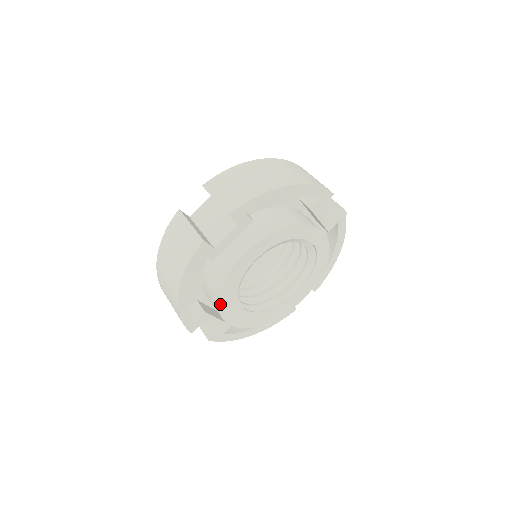
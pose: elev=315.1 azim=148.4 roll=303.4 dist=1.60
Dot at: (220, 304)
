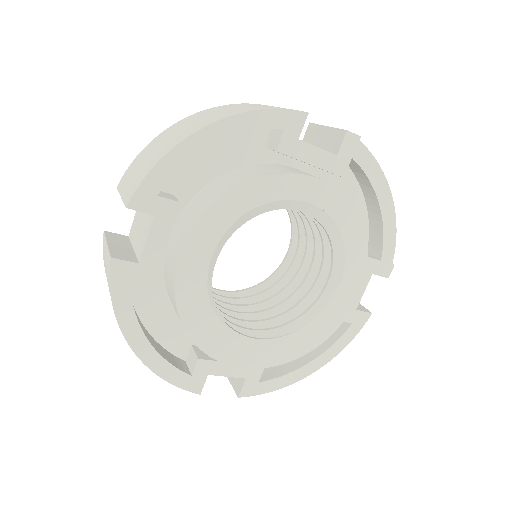
Dot at: (198, 342)
